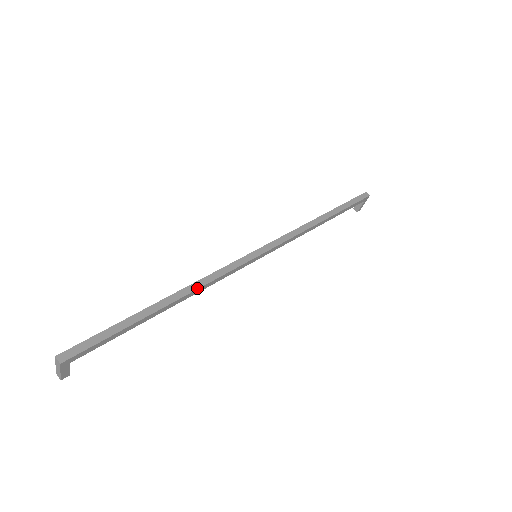
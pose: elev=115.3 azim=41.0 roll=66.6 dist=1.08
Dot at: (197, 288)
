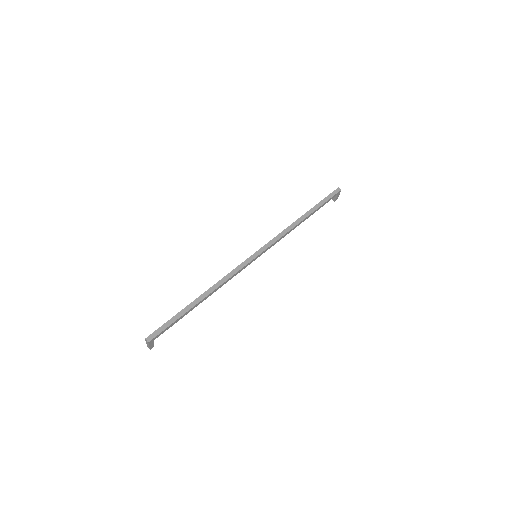
Dot at: (219, 286)
